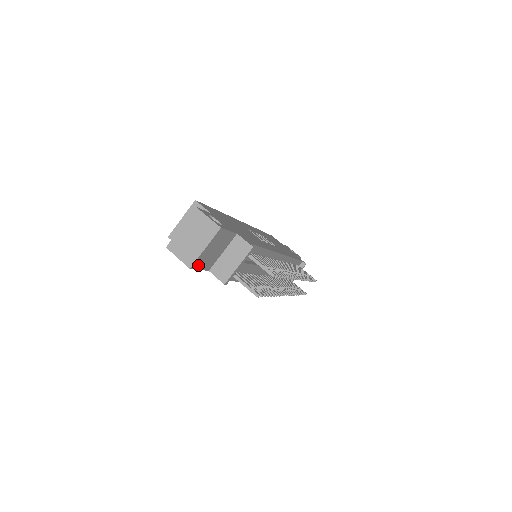
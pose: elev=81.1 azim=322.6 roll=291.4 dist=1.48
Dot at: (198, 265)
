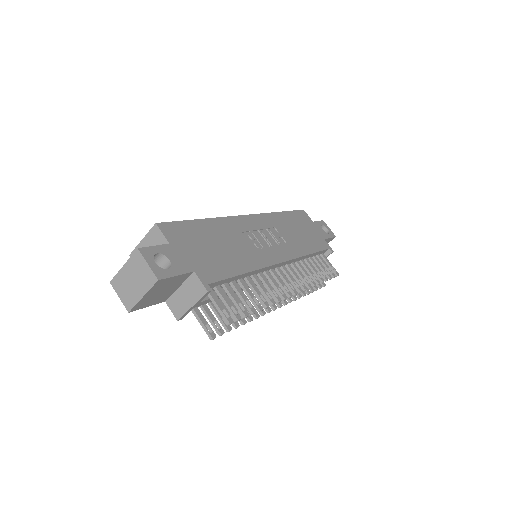
Dot at: (142, 306)
